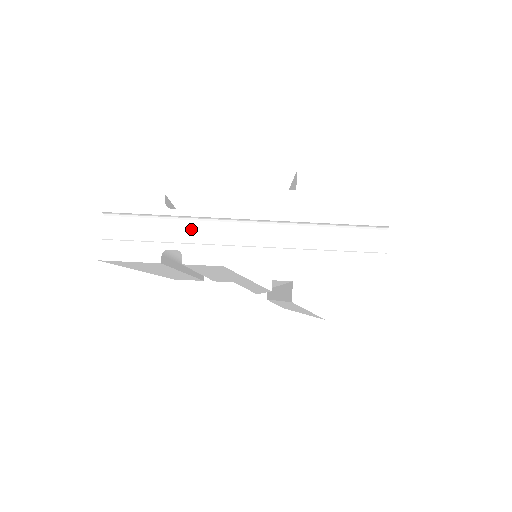
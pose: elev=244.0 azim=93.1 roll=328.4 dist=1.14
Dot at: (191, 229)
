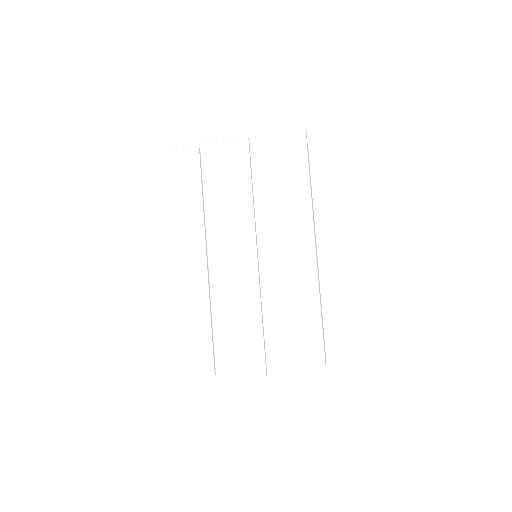
Dot at: occluded
